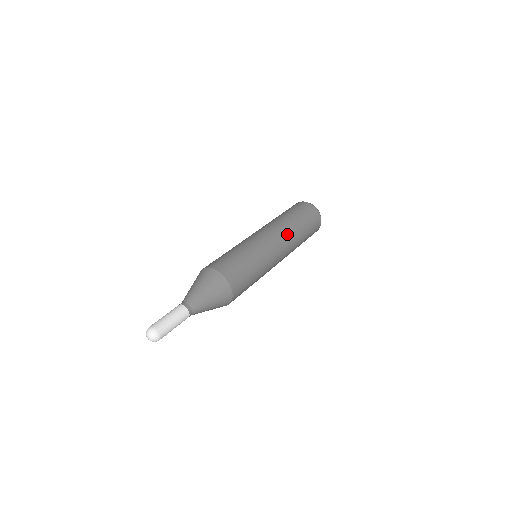
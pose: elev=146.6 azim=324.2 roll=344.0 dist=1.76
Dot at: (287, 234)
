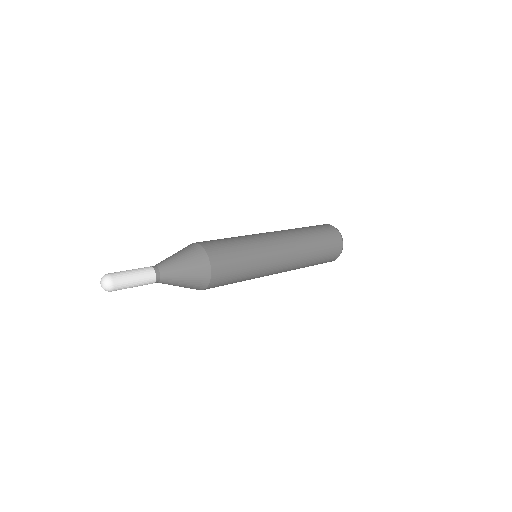
Dot at: (298, 250)
